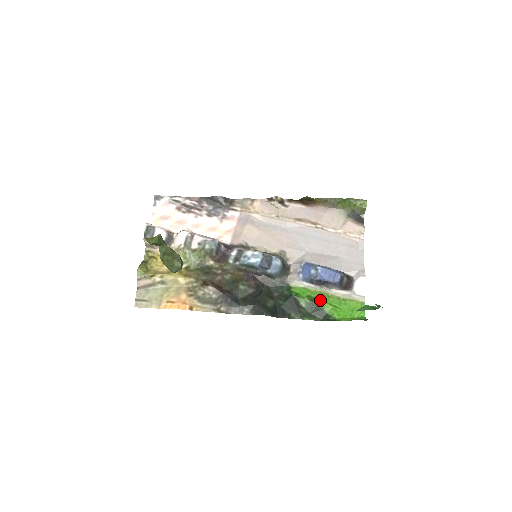
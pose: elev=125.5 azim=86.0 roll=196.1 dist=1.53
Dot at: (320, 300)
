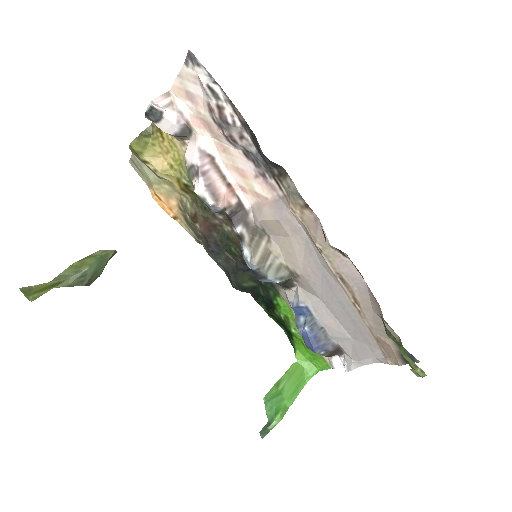
Dot at: (291, 331)
